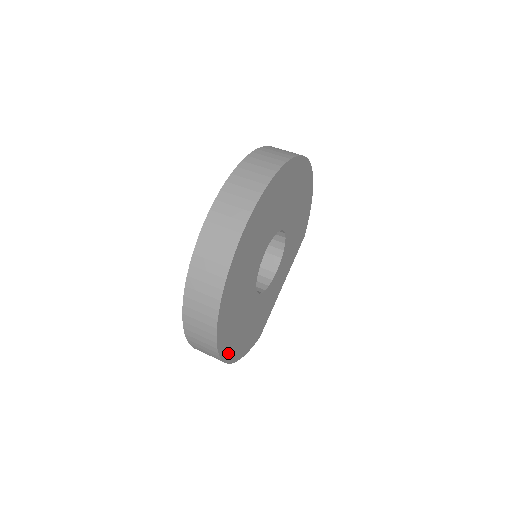
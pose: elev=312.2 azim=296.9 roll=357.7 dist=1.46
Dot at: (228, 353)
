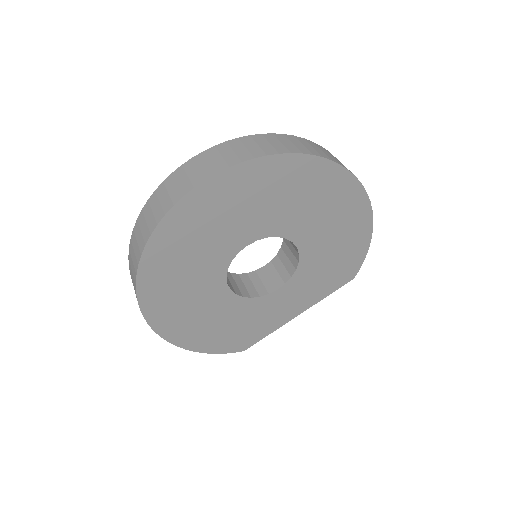
Dot at: (167, 329)
